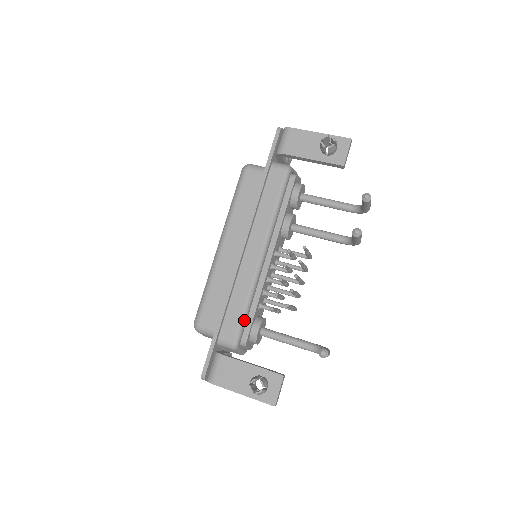
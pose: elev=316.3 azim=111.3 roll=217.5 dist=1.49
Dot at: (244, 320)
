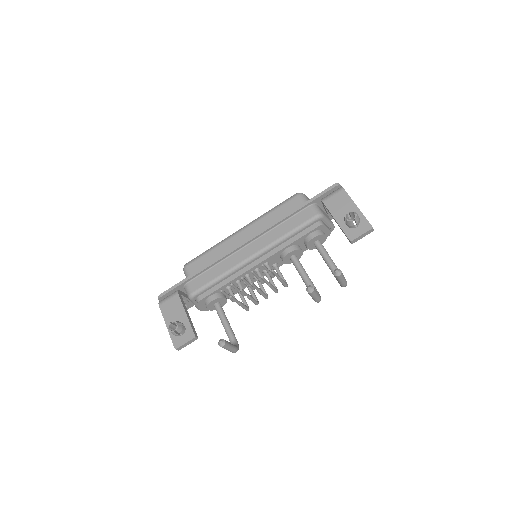
Dot at: (208, 286)
